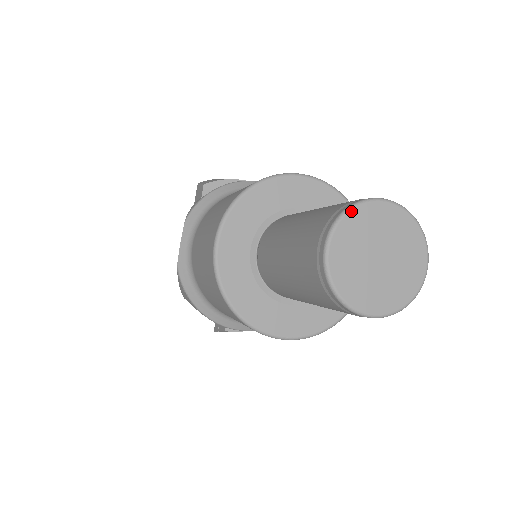
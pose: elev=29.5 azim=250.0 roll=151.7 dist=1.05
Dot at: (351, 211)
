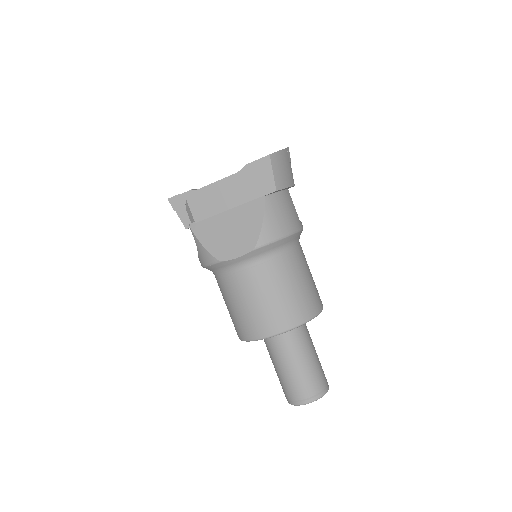
Dot at: occluded
